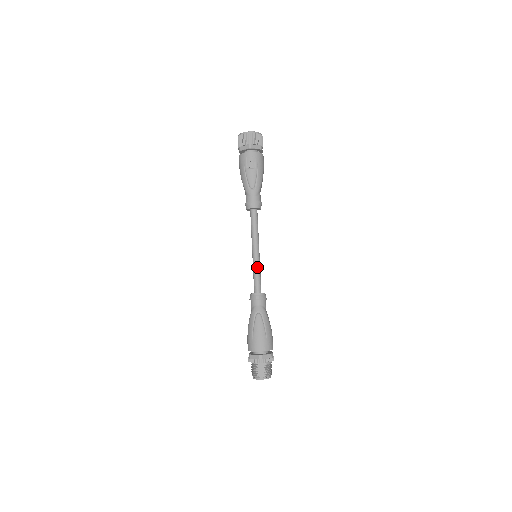
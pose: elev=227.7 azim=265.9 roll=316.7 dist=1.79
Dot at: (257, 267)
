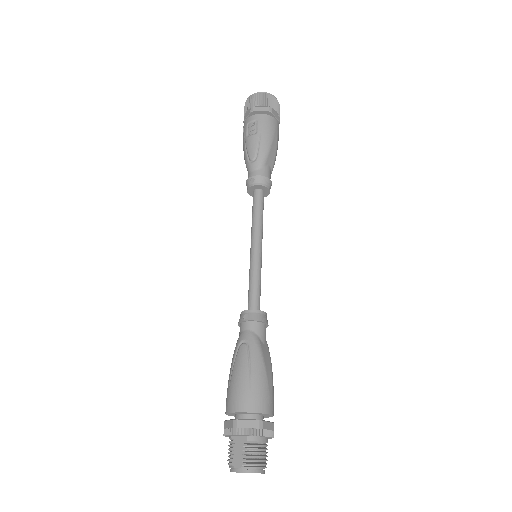
Dot at: (253, 270)
